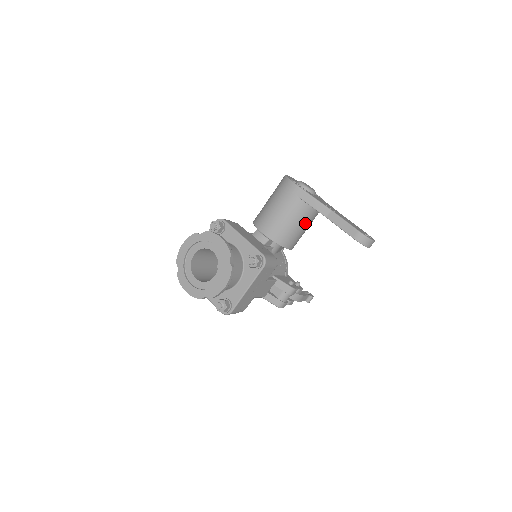
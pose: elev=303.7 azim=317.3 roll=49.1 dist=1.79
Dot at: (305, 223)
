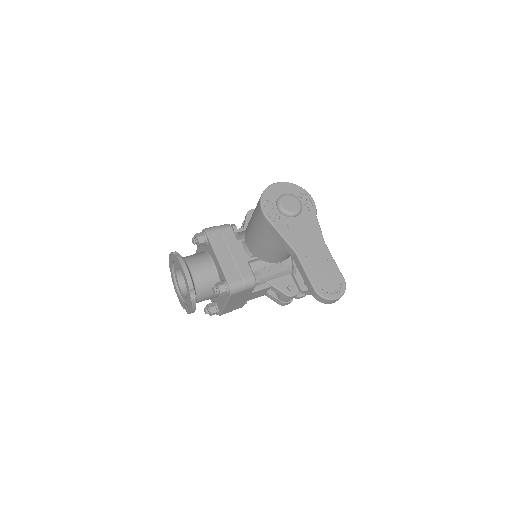
Dot at: occluded
